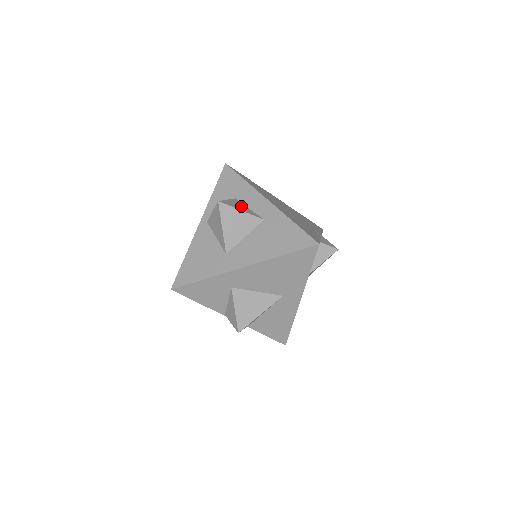
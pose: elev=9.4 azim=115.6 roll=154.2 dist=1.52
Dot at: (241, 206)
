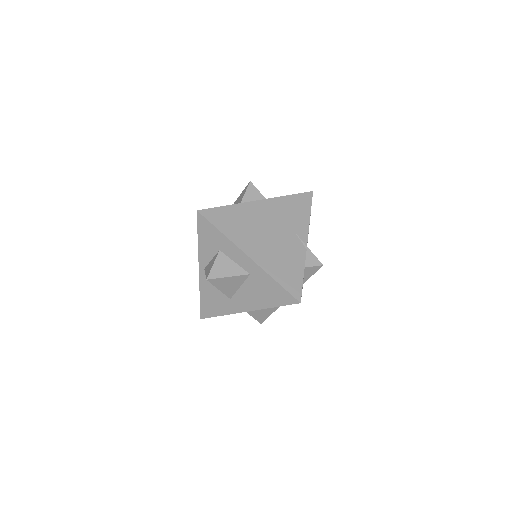
Dot at: (227, 266)
